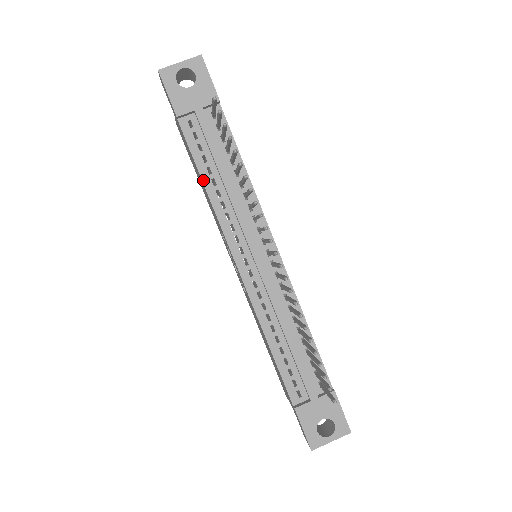
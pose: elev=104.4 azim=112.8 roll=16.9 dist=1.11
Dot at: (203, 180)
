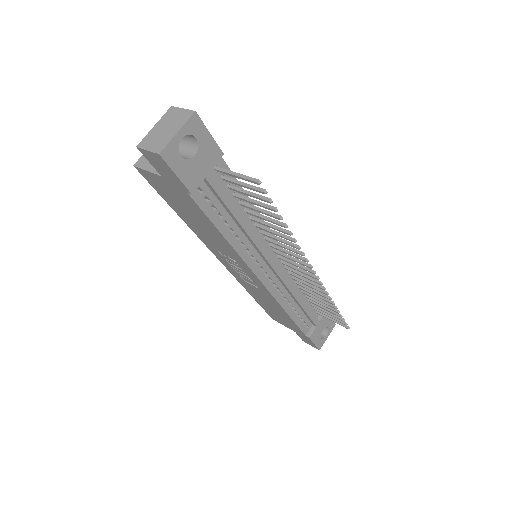
Dot at: (223, 235)
